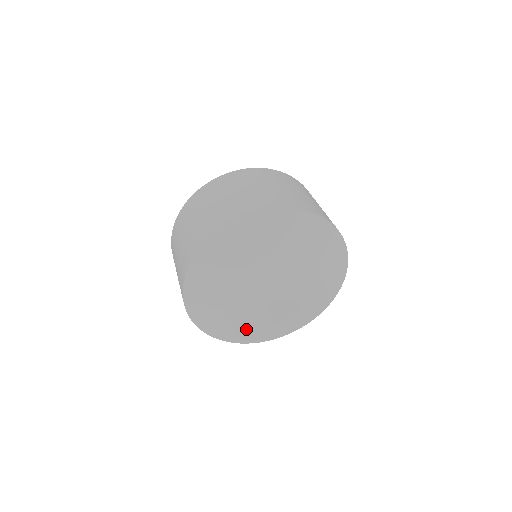
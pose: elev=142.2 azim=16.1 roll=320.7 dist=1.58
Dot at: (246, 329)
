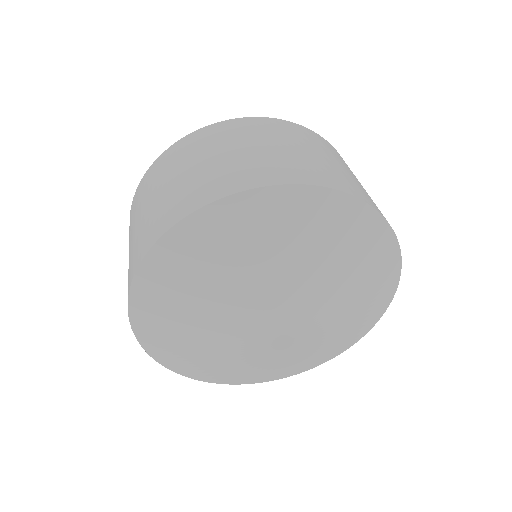
Dot at: (313, 354)
